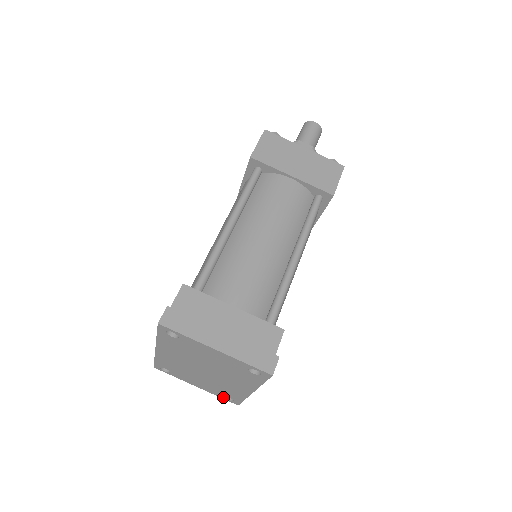
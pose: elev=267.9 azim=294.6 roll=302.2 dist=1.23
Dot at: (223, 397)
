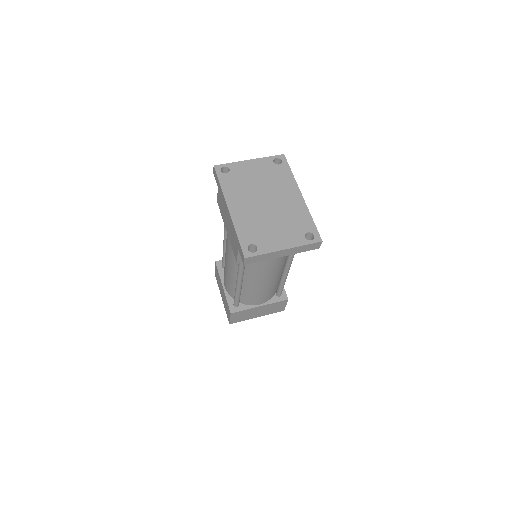
Dot at: (306, 240)
